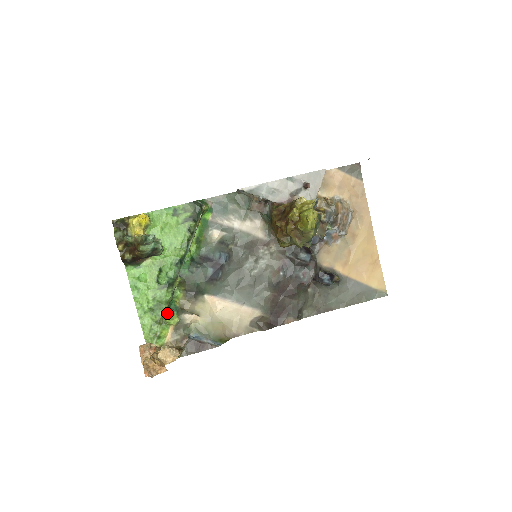
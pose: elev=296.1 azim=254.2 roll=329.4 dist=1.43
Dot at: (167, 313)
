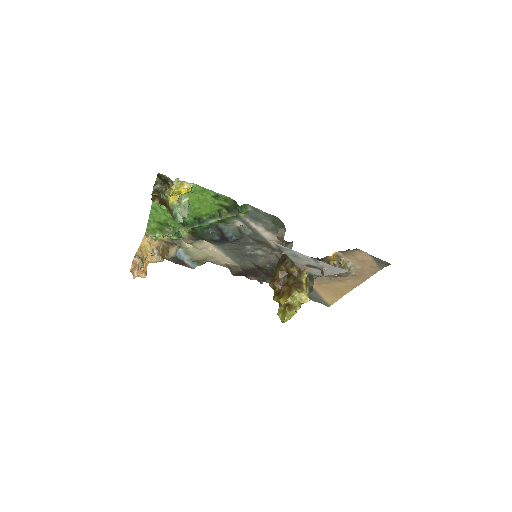
Dot at: (170, 235)
